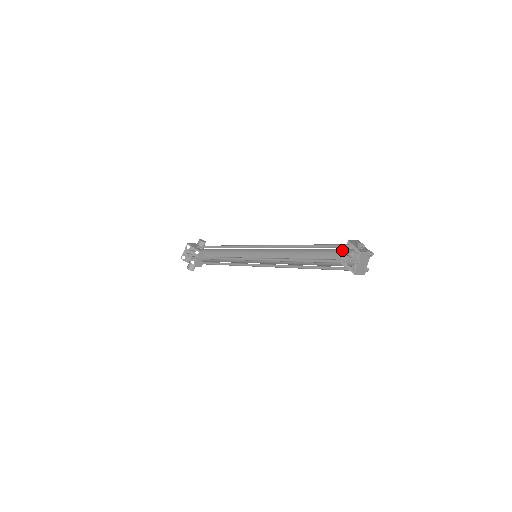
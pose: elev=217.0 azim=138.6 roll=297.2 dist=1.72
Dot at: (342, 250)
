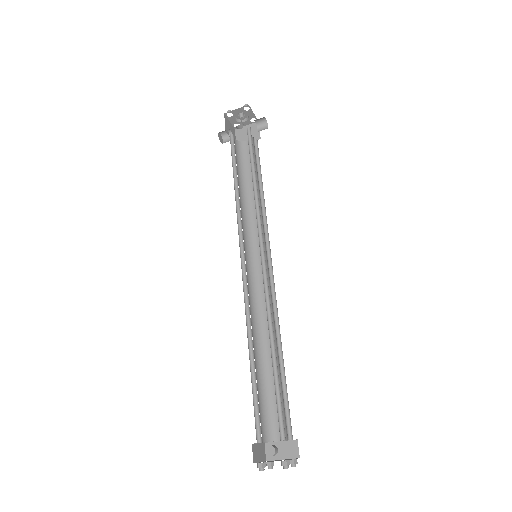
Dot at: occluded
